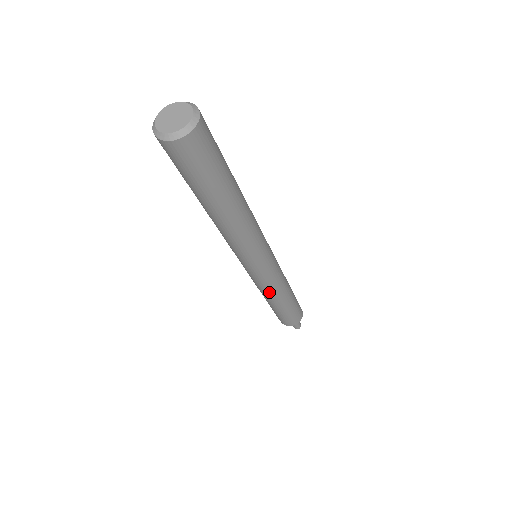
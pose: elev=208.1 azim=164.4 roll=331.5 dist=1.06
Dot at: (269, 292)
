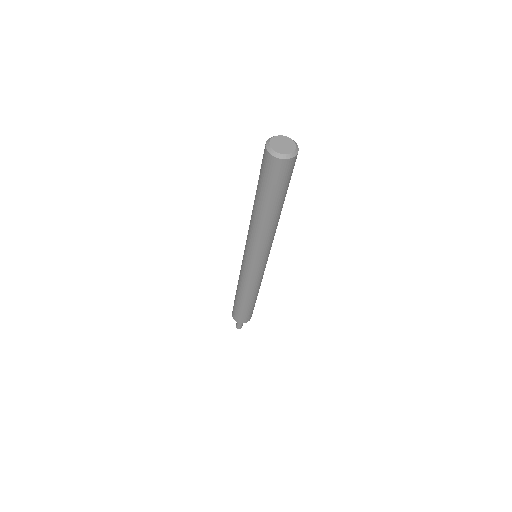
Dot at: (245, 285)
